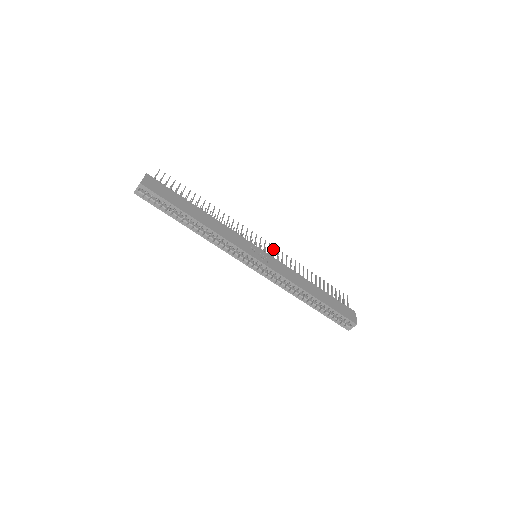
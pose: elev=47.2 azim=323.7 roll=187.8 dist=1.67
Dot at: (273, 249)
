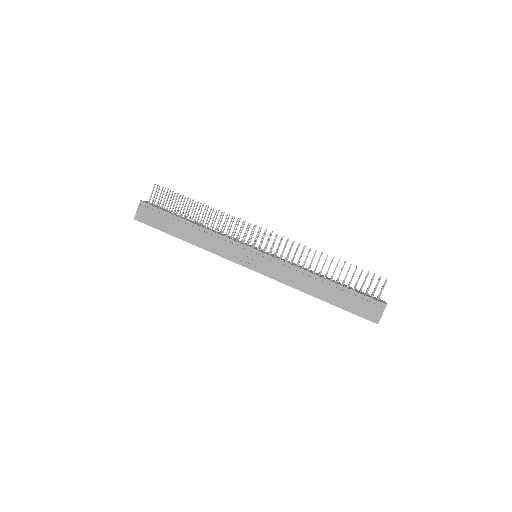
Dot at: (279, 242)
